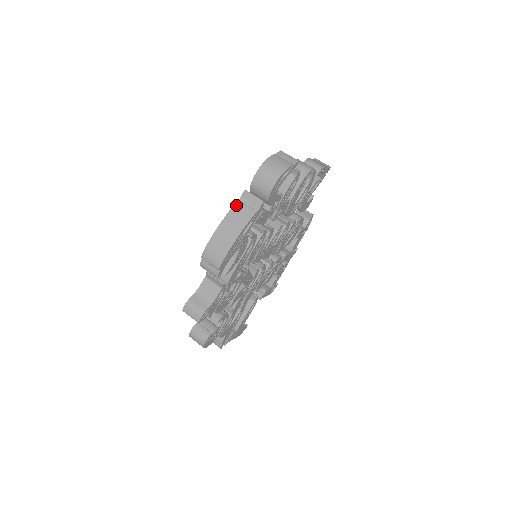
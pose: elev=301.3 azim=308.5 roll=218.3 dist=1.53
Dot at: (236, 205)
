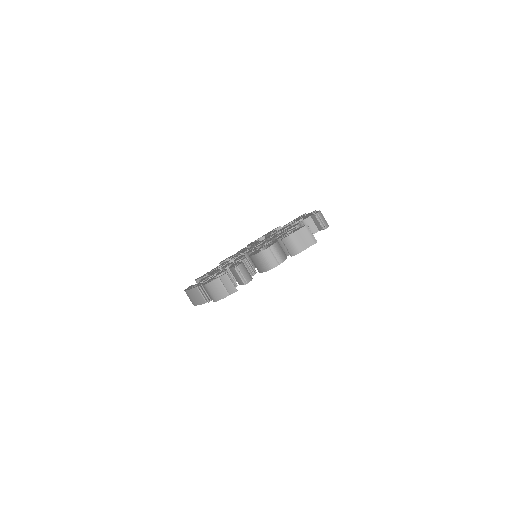
Dot at: (195, 289)
